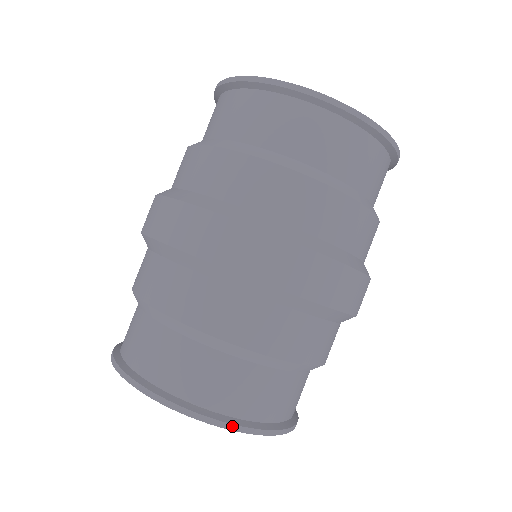
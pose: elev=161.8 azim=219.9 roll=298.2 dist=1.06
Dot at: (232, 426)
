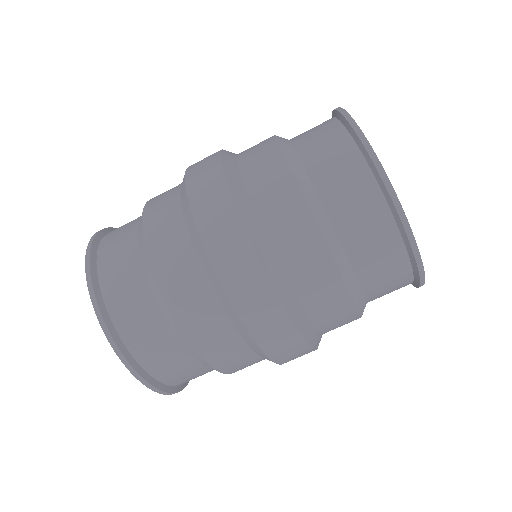
Dot at: (108, 332)
